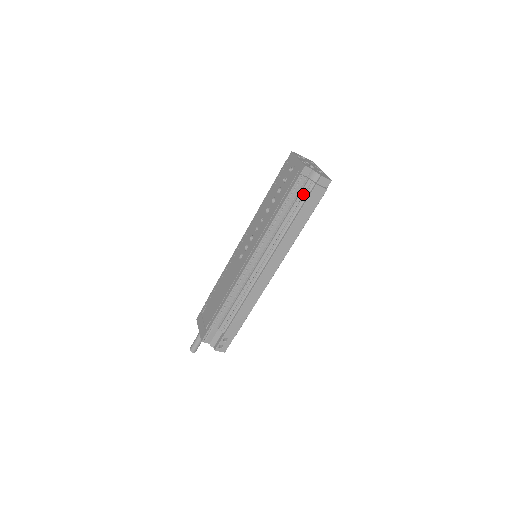
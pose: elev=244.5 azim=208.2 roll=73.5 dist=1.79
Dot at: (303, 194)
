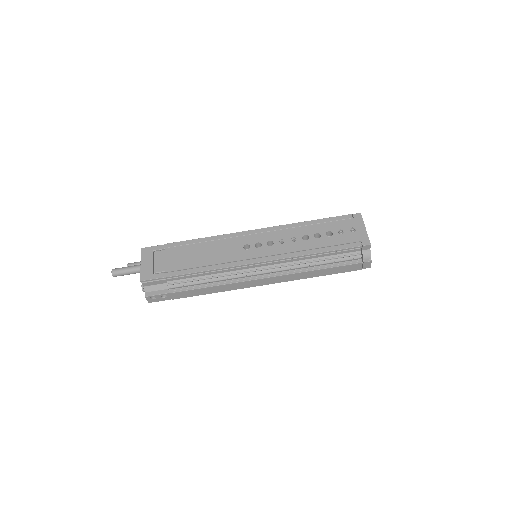
Dot at: (347, 259)
